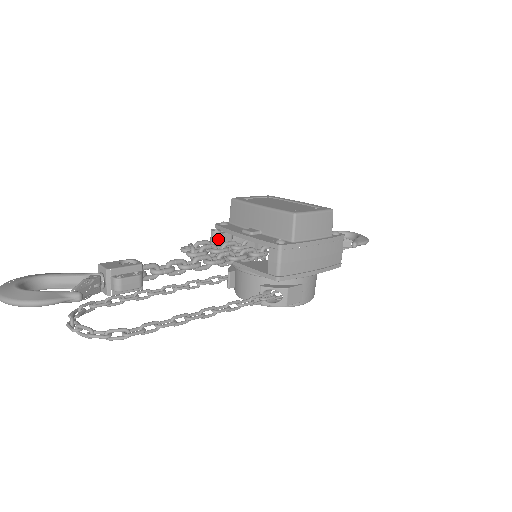
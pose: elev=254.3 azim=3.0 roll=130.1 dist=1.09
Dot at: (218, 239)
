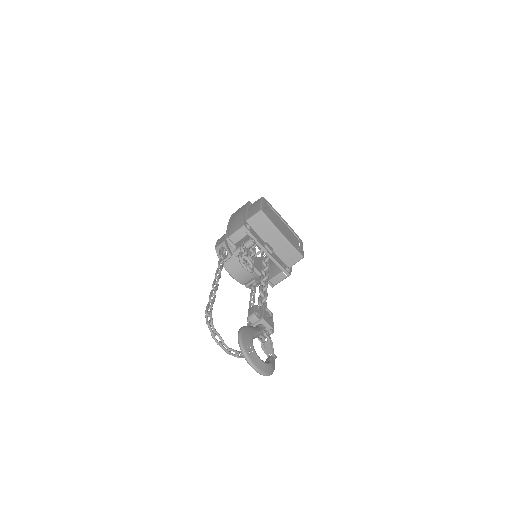
Dot at: occluded
